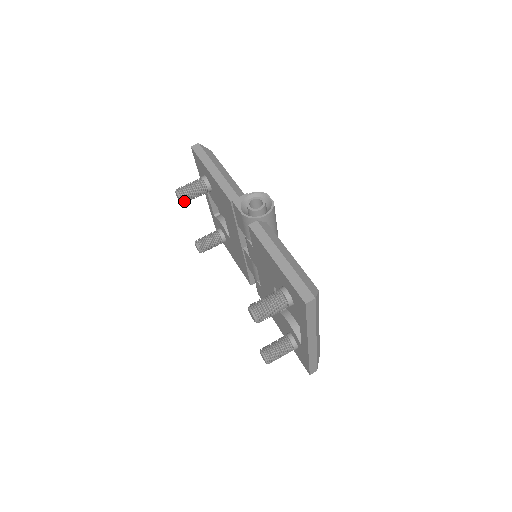
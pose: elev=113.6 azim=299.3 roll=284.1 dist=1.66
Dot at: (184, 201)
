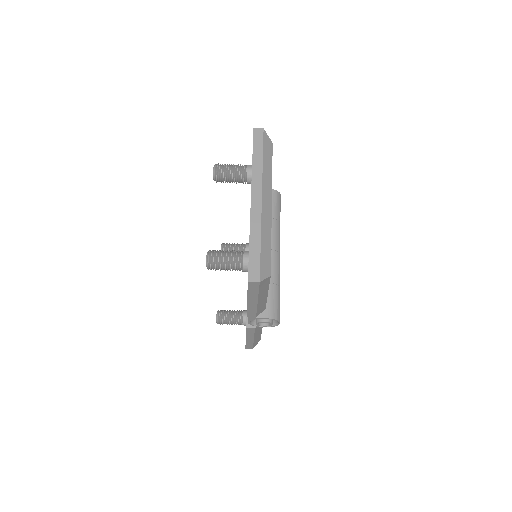
Dot at: occluded
